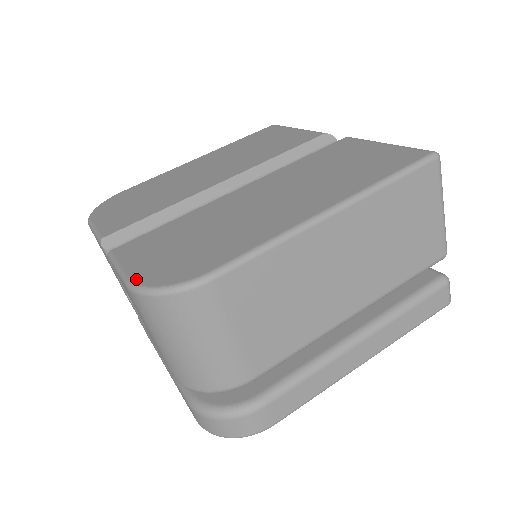
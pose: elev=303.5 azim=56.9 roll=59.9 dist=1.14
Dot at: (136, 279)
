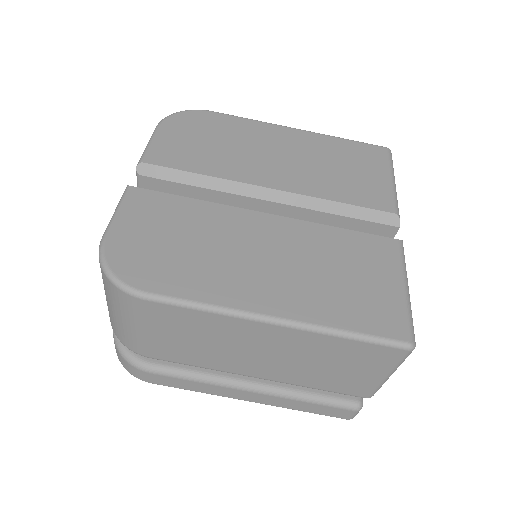
Dot at: (108, 242)
